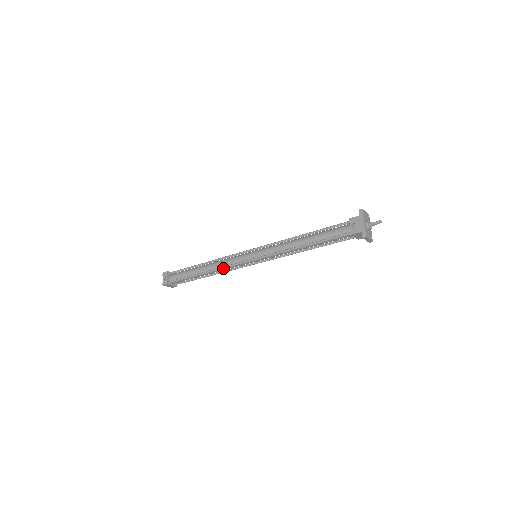
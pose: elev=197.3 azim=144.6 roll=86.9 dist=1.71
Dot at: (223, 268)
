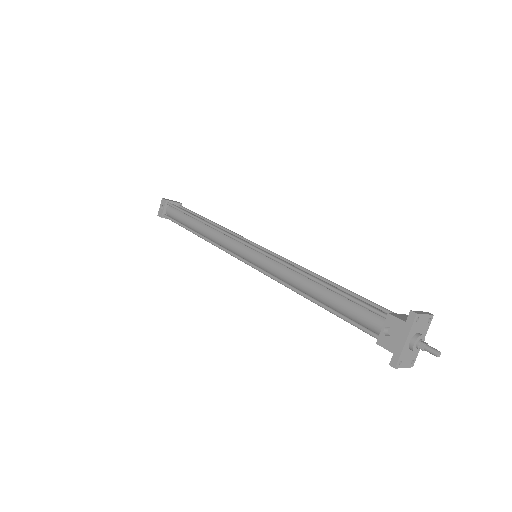
Dot at: (214, 245)
